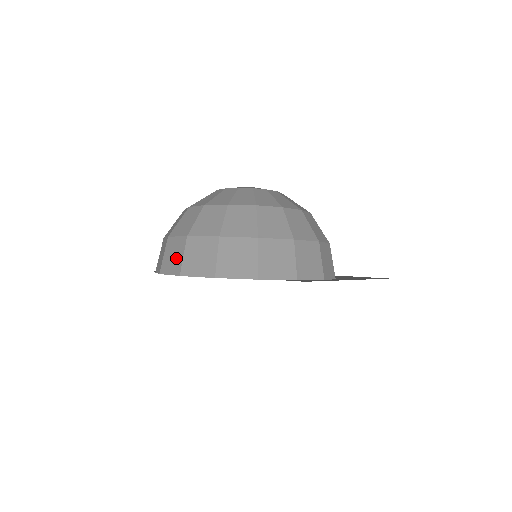
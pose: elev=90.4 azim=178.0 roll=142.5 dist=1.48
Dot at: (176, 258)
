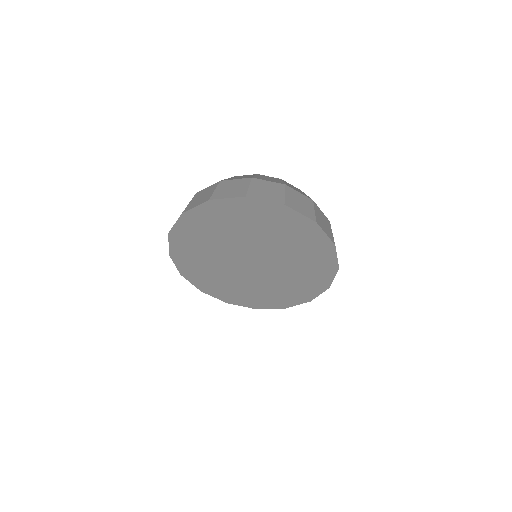
Dot at: (237, 189)
